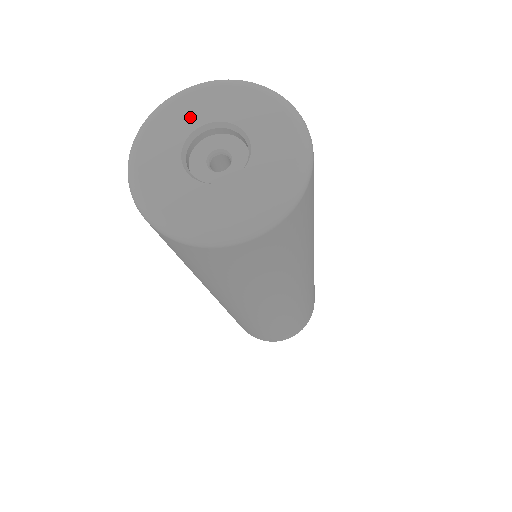
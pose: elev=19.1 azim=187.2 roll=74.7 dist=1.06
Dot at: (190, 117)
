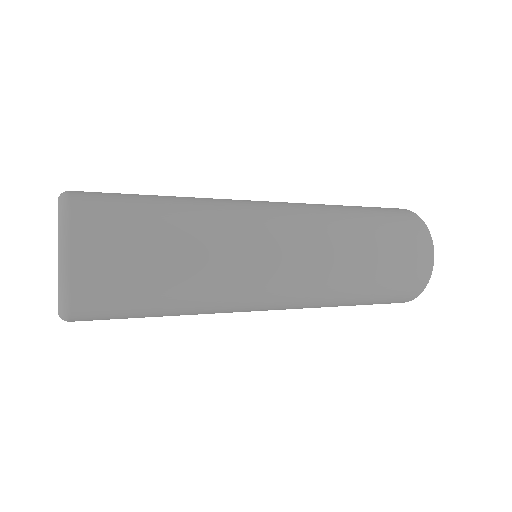
Dot at: occluded
